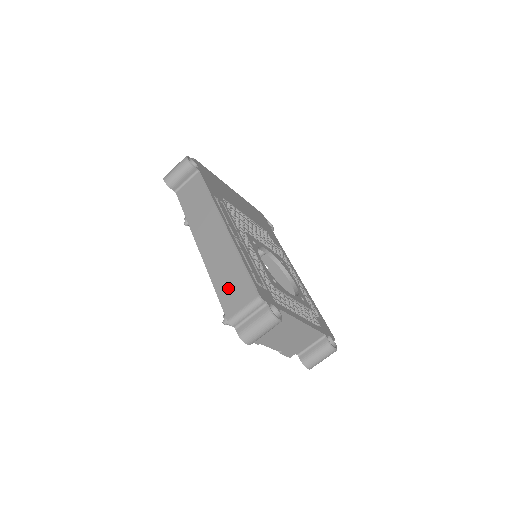
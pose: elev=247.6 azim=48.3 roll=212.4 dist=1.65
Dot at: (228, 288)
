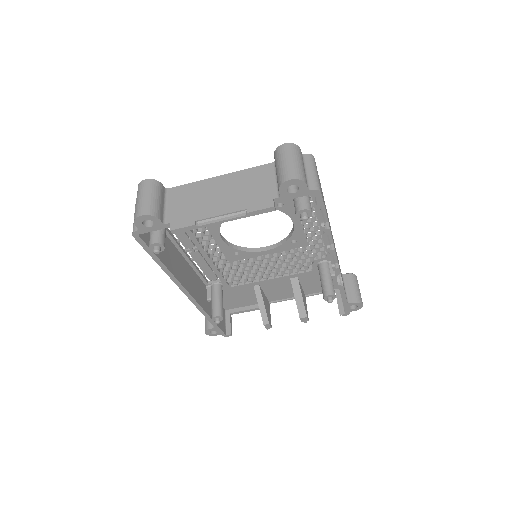
Dot at: occluded
